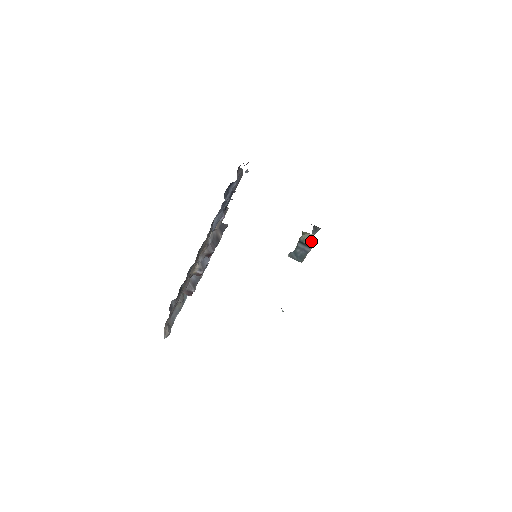
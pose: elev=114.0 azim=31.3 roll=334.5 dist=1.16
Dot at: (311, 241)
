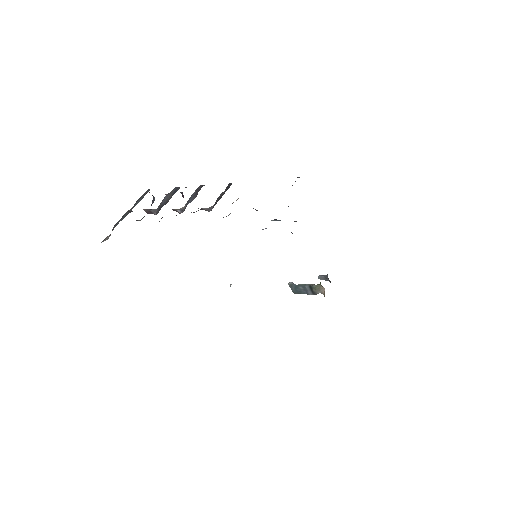
Dot at: (319, 291)
